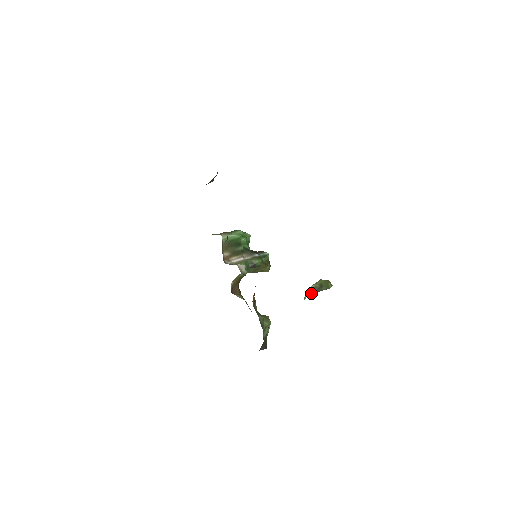
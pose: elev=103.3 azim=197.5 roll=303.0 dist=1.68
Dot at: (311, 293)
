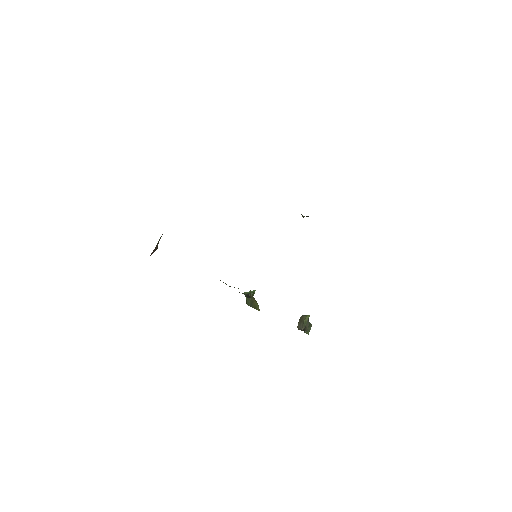
Dot at: occluded
